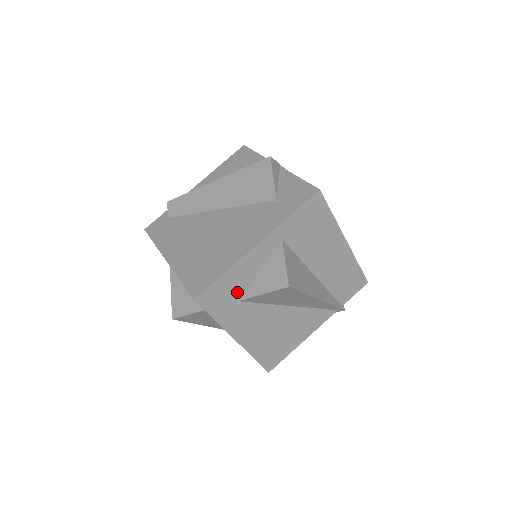
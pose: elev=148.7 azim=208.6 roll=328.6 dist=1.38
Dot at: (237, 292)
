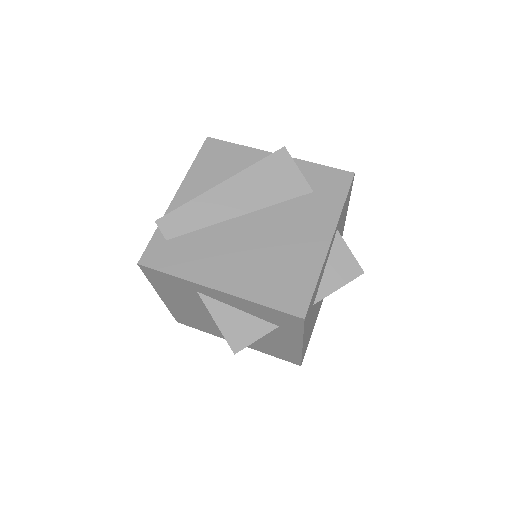
Dot at: (315, 296)
